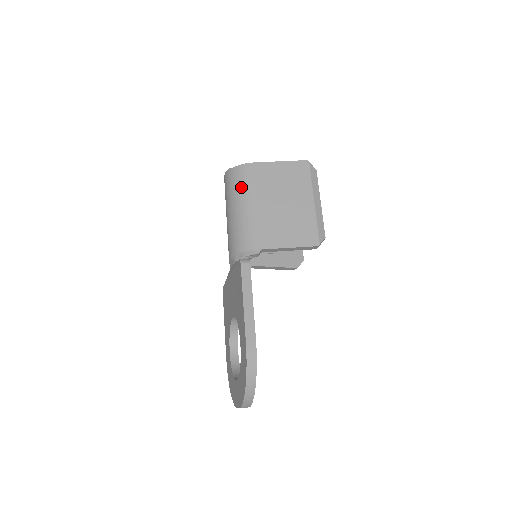
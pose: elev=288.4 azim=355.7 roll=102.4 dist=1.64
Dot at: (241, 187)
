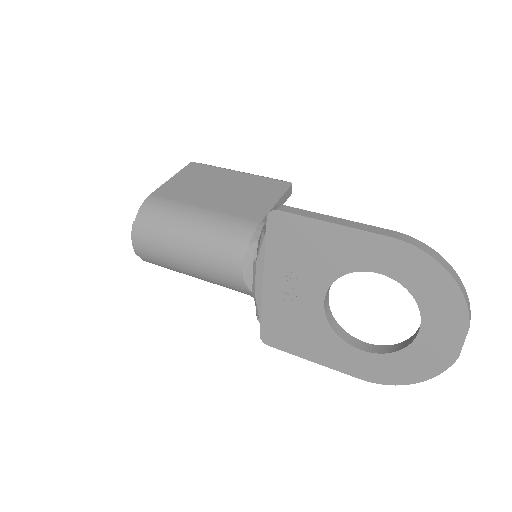
Dot at: (168, 214)
